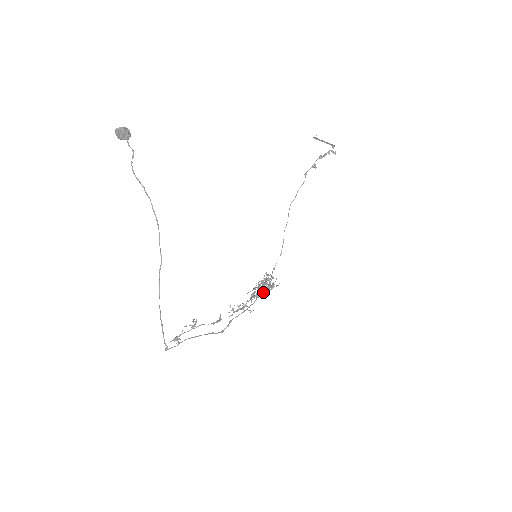
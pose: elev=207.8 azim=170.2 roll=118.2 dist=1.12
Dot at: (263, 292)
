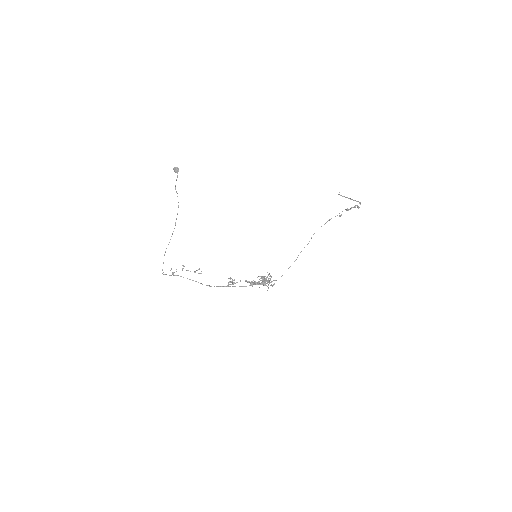
Dot at: (261, 284)
